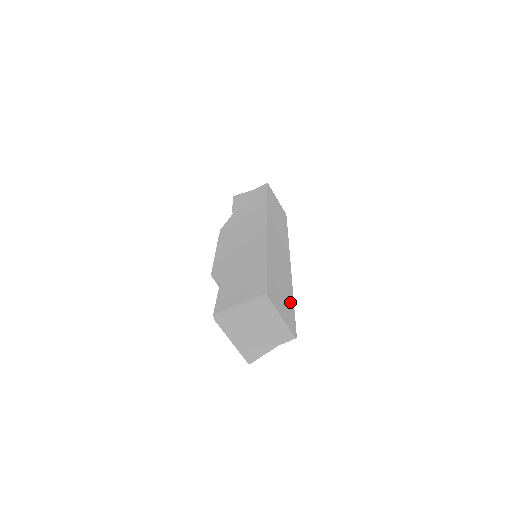
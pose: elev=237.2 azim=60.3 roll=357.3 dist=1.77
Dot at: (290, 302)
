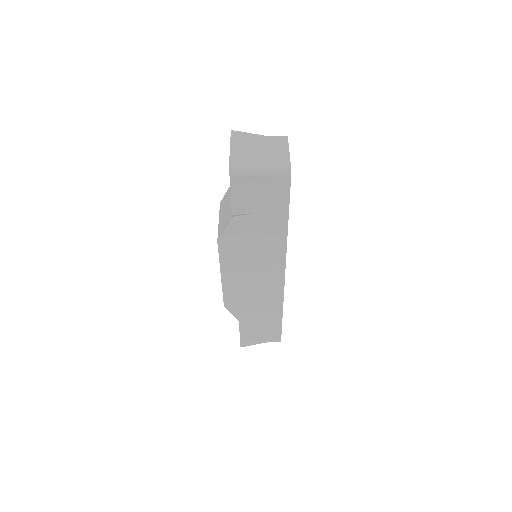
Dot at: occluded
